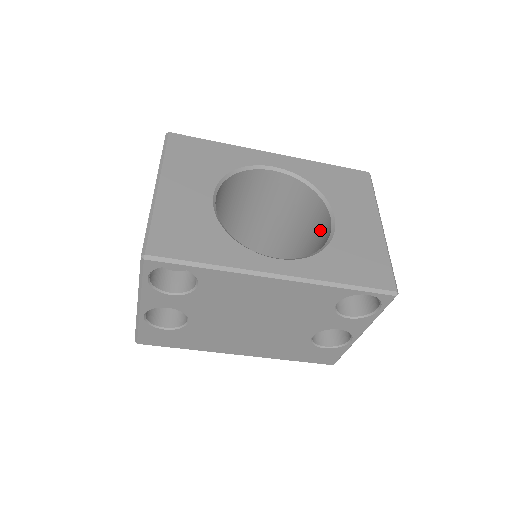
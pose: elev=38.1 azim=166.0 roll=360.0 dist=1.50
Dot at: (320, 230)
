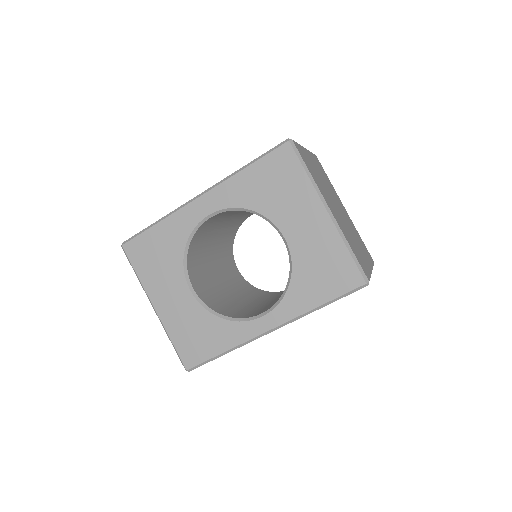
Dot at: occluded
